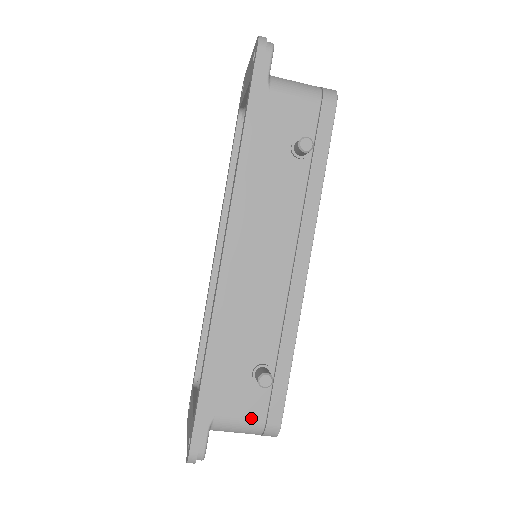
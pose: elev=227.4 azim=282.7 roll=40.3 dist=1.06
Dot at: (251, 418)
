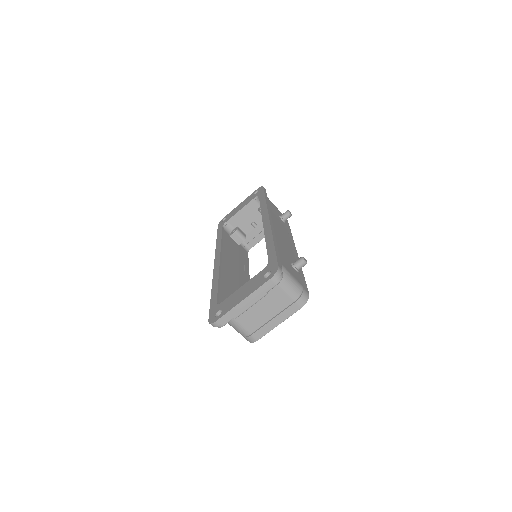
Dot at: (297, 280)
